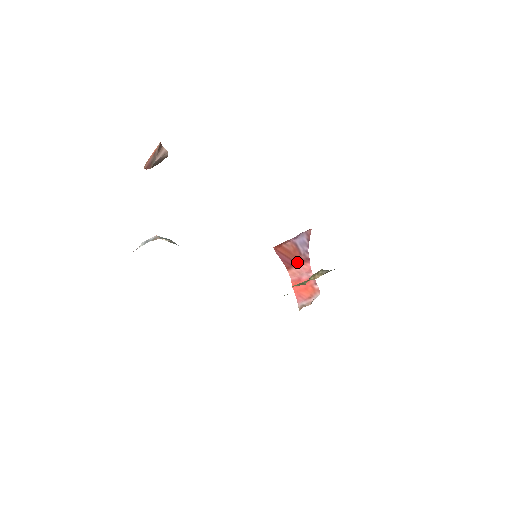
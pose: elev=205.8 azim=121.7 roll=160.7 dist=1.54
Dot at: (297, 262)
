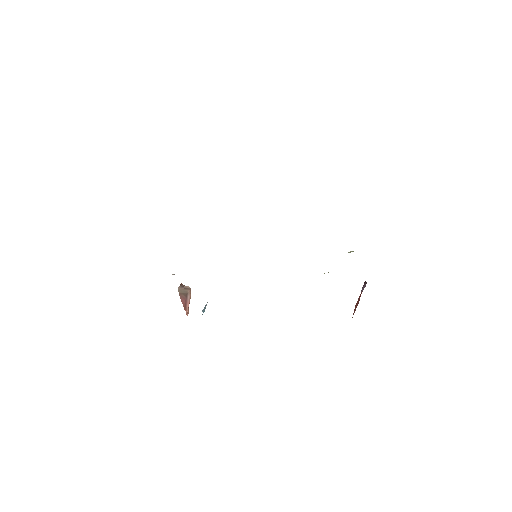
Dot at: occluded
